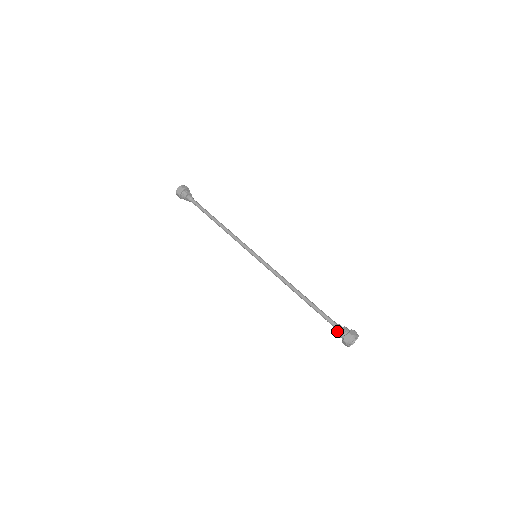
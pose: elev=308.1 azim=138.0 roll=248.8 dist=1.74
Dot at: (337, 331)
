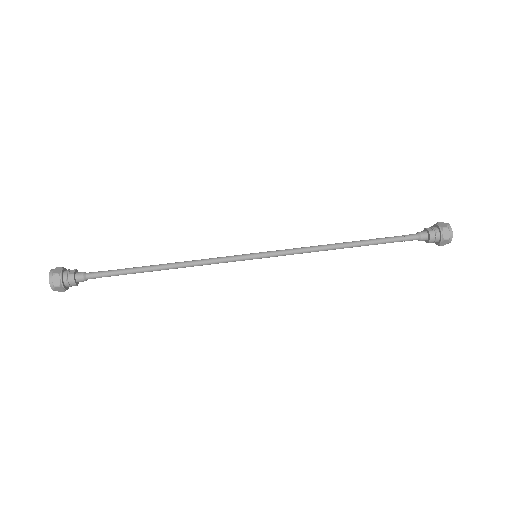
Dot at: (425, 240)
